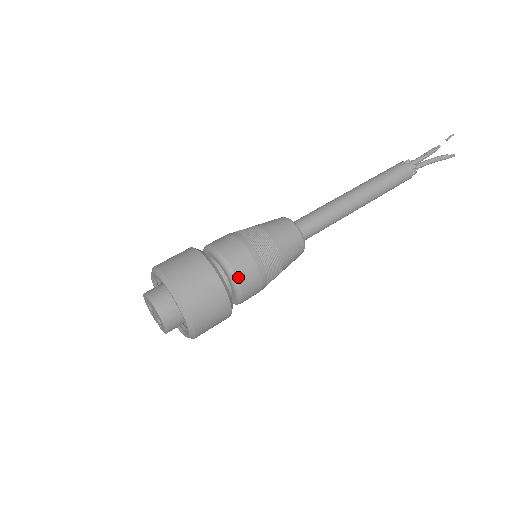
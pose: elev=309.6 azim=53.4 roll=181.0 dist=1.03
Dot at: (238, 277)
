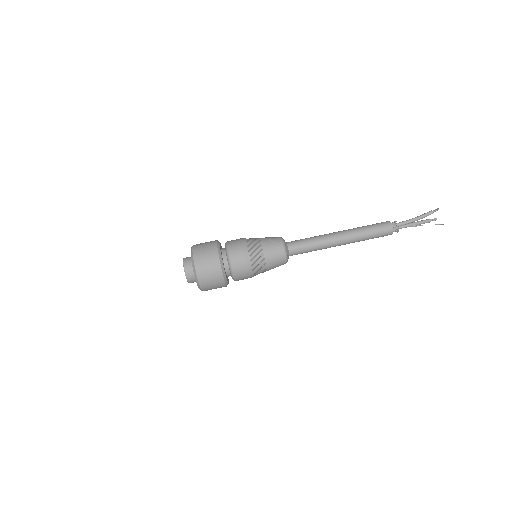
Dot at: occluded
